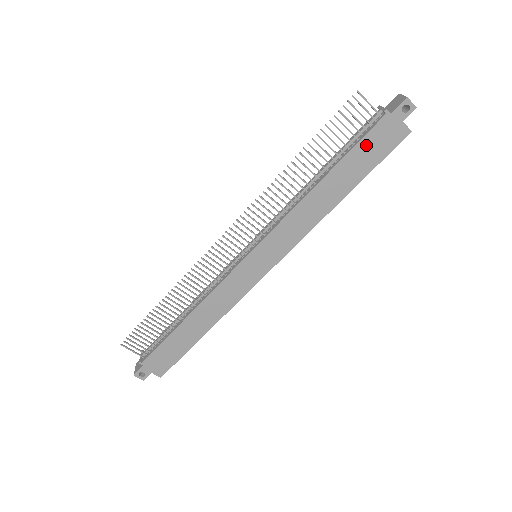
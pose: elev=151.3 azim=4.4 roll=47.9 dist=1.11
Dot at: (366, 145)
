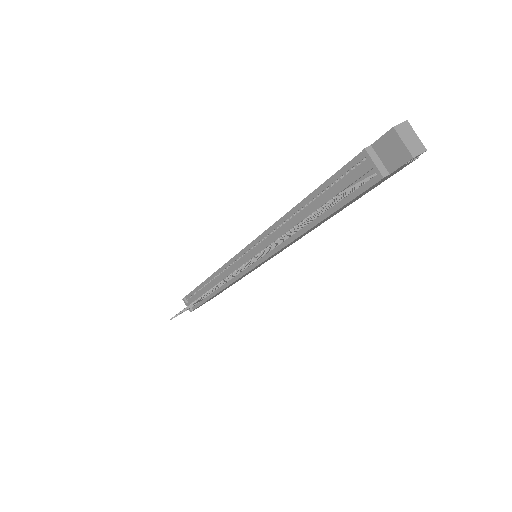
Dot at: (359, 196)
